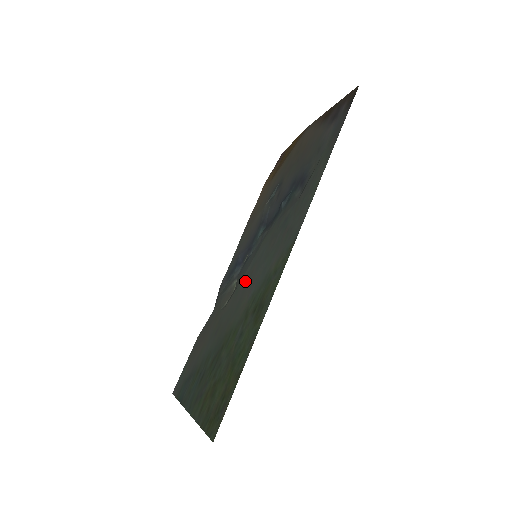
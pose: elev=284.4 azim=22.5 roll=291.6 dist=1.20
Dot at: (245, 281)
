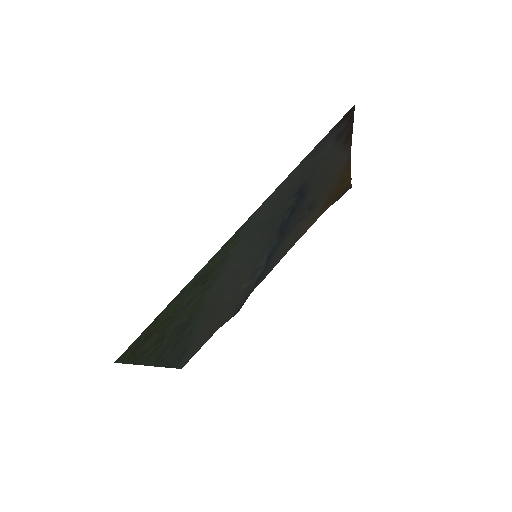
Dot at: (238, 274)
